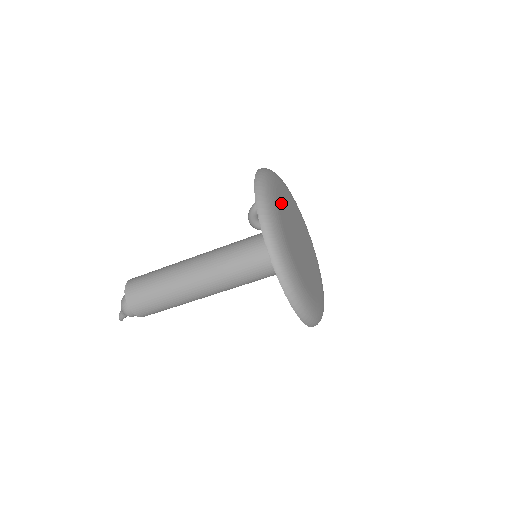
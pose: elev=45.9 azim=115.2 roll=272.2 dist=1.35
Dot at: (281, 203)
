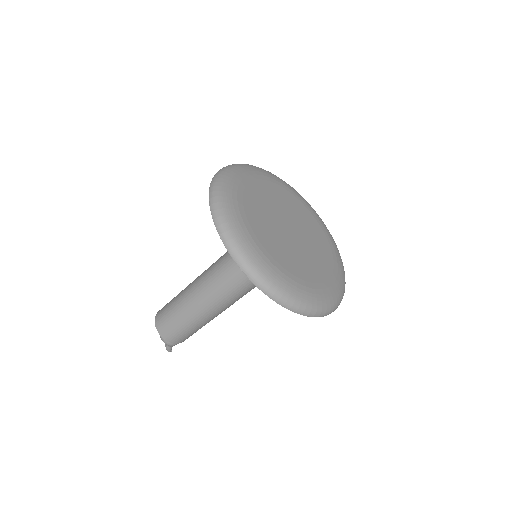
Dot at: (250, 191)
